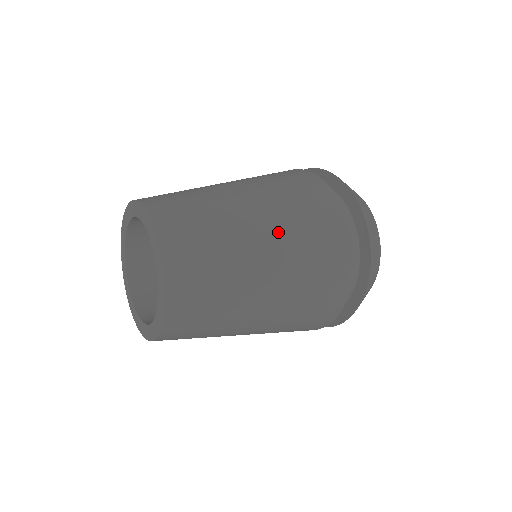
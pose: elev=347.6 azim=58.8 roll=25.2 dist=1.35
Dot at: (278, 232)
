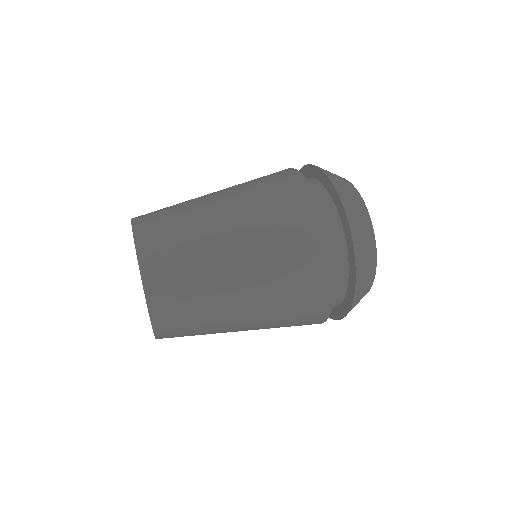
Dot at: (260, 323)
